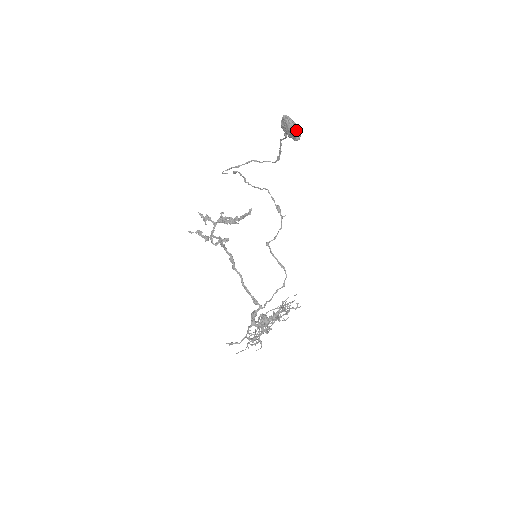
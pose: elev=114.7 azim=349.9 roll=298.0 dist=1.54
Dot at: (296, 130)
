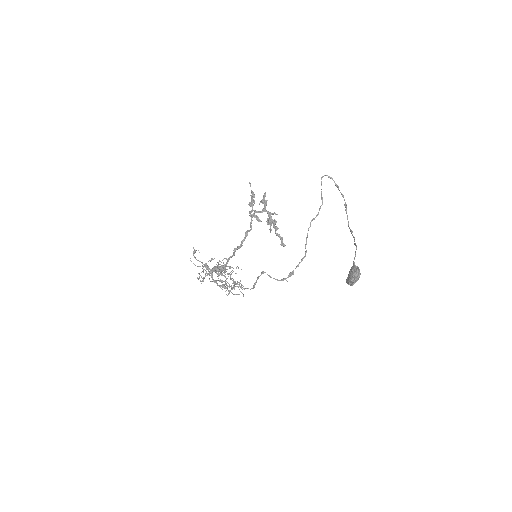
Dot at: (352, 284)
